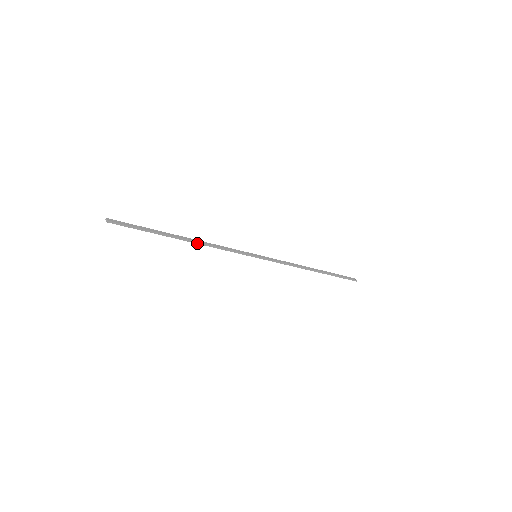
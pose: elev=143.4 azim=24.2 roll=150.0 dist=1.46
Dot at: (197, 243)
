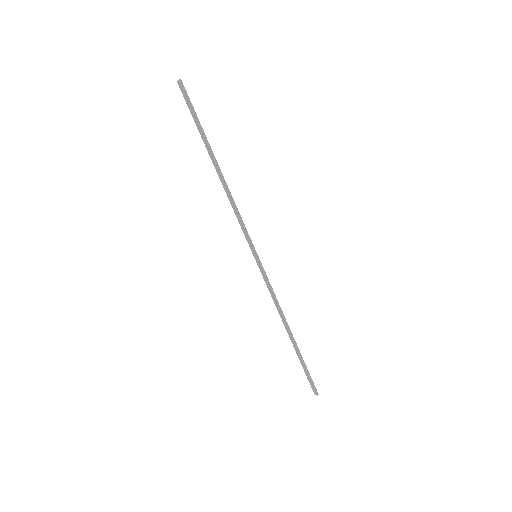
Dot at: (225, 182)
